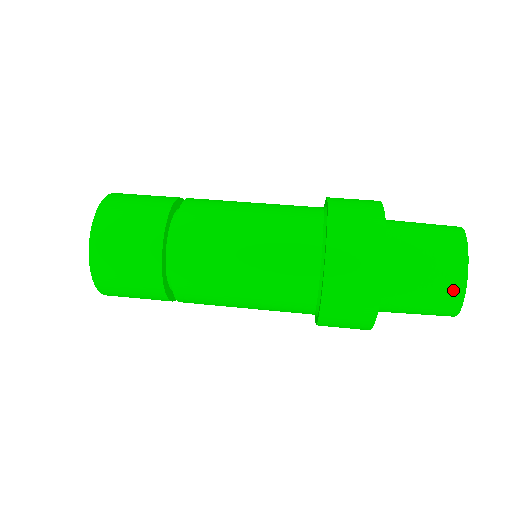
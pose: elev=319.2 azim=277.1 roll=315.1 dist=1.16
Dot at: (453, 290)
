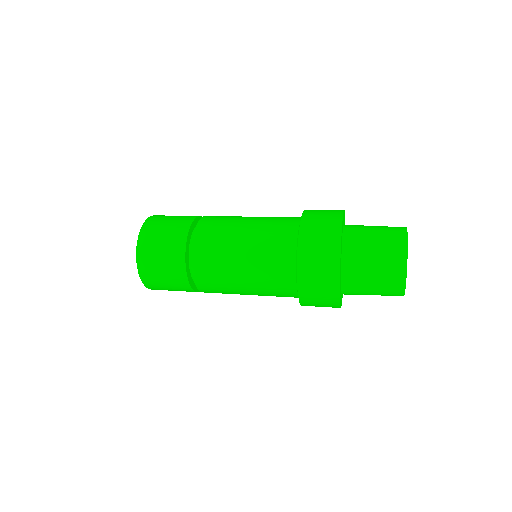
Dot at: (397, 279)
